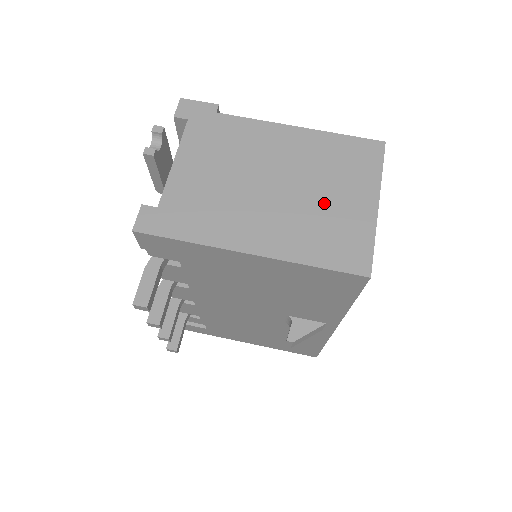
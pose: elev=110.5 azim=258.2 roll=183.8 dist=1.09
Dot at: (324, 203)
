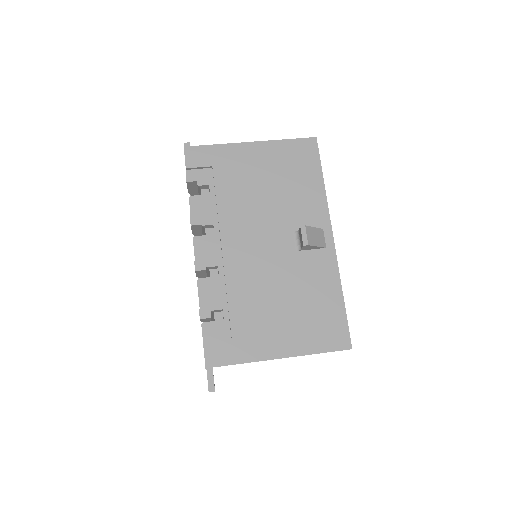
Dot at: occluded
